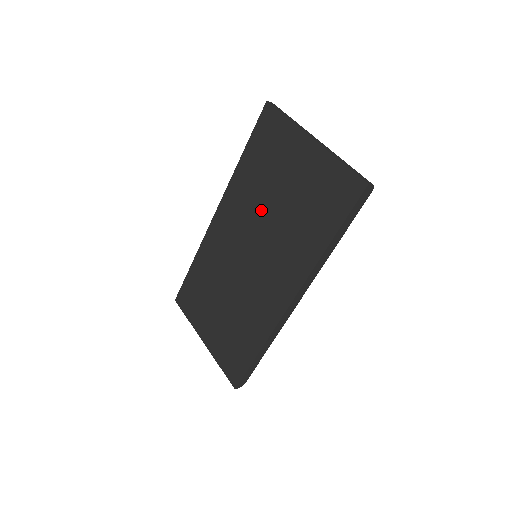
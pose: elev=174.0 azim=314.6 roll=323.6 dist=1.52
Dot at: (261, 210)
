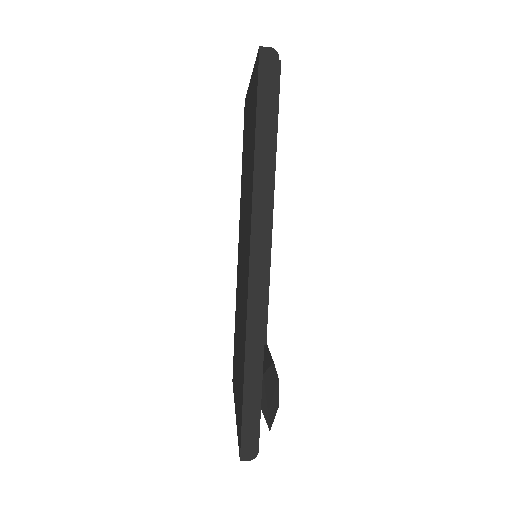
Dot at: (244, 194)
